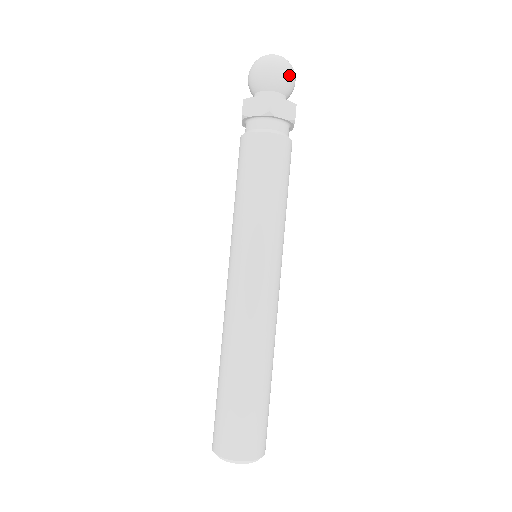
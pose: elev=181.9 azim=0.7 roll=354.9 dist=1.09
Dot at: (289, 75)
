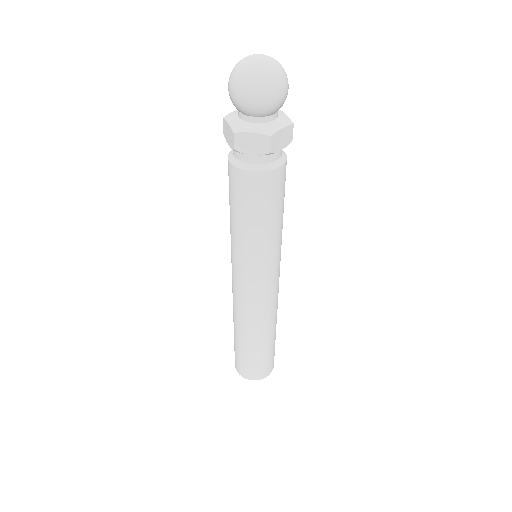
Dot at: (260, 99)
